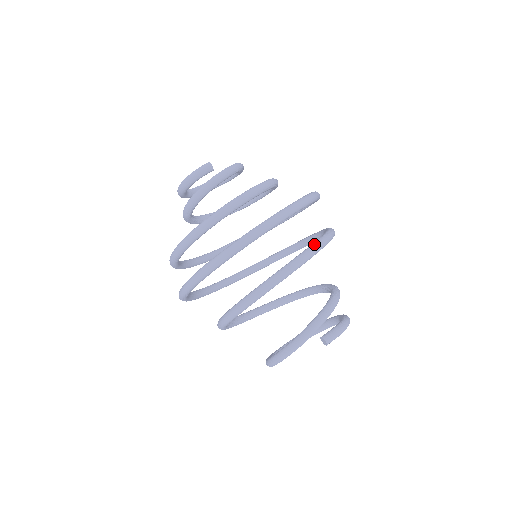
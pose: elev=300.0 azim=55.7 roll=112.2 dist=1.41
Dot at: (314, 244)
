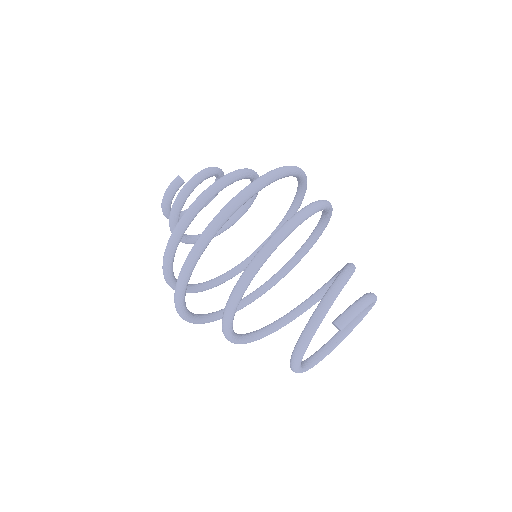
Dot at: (289, 219)
